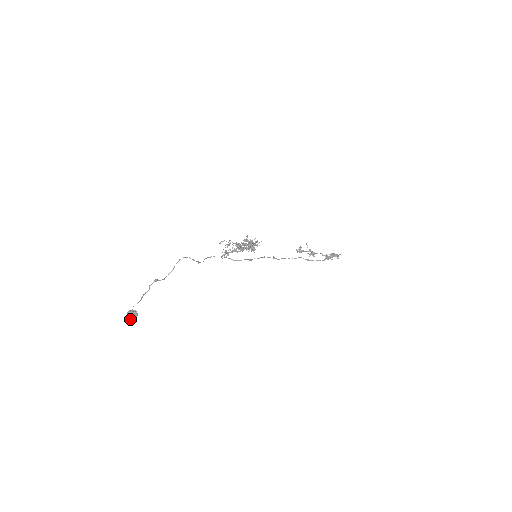
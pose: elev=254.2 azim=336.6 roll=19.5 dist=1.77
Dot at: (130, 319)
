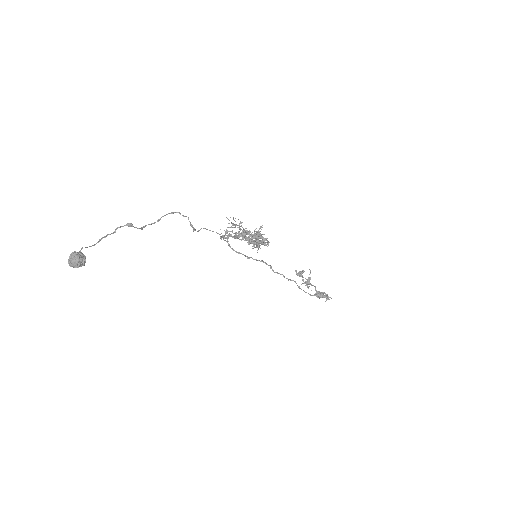
Dot at: (71, 264)
